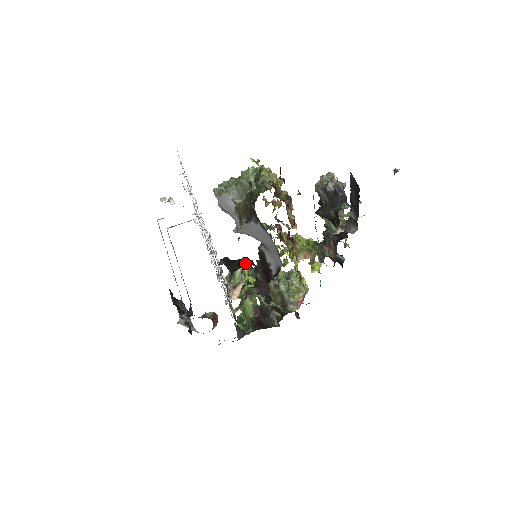
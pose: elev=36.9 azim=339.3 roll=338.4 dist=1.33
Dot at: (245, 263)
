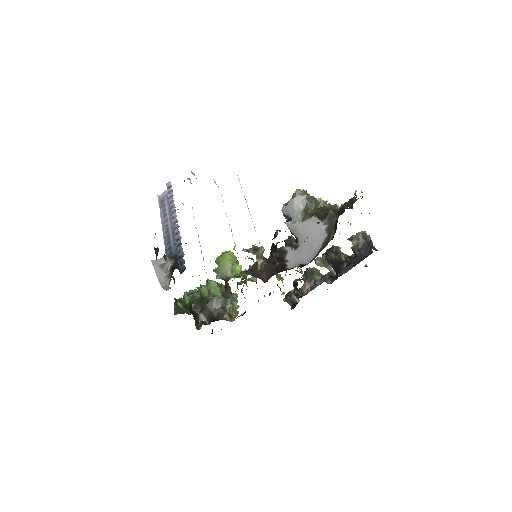
Dot at: occluded
